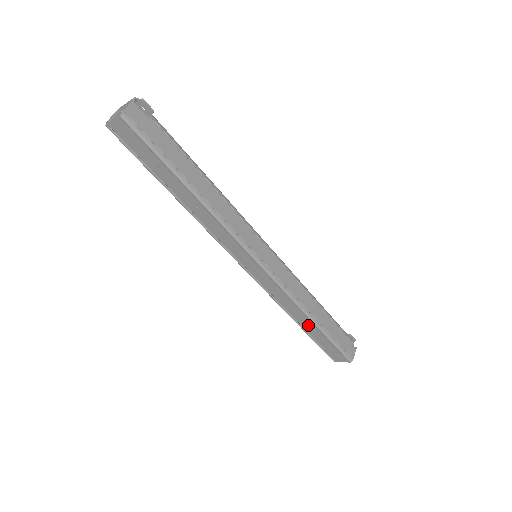
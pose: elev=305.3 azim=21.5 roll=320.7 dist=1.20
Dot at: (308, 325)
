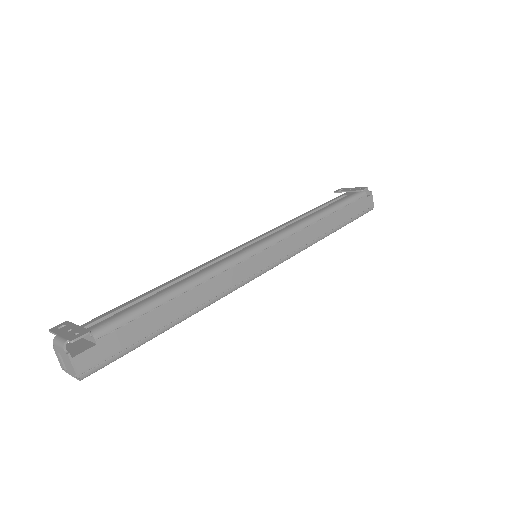
Dot at: occluded
